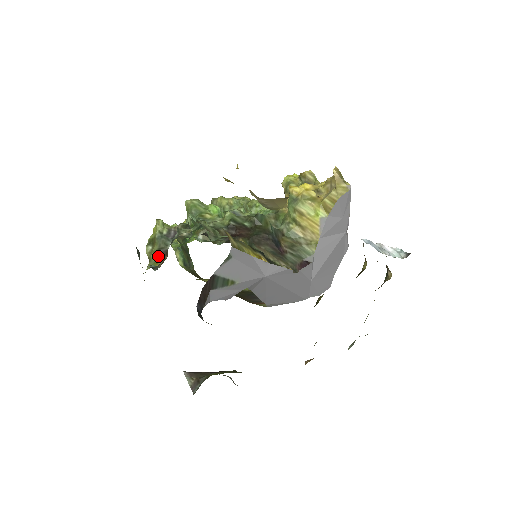
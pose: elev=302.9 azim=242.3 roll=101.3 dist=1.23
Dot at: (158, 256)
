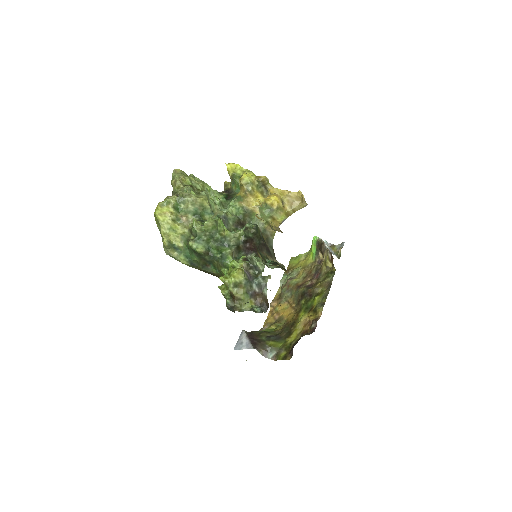
Dot at: (250, 297)
